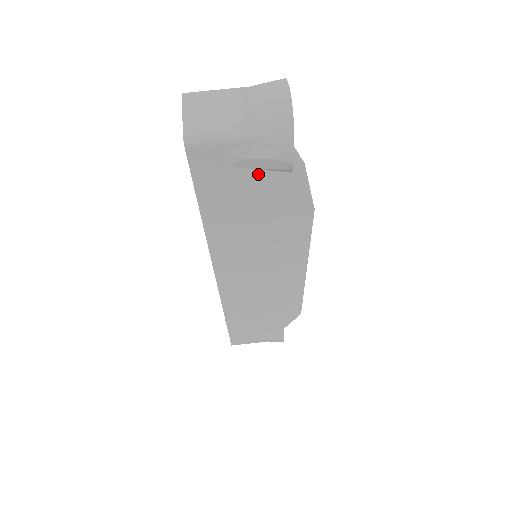
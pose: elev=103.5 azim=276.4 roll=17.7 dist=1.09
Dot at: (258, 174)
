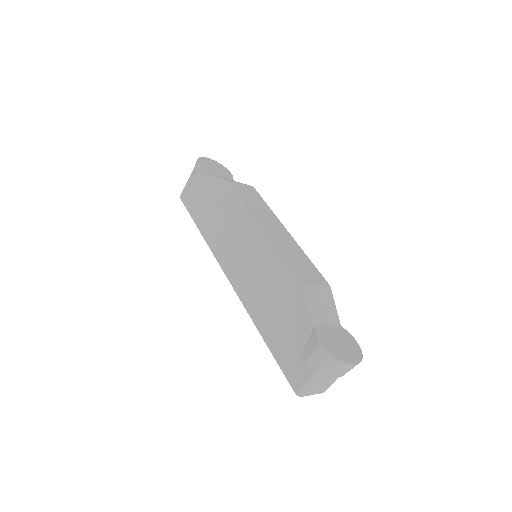
Dot at: occluded
